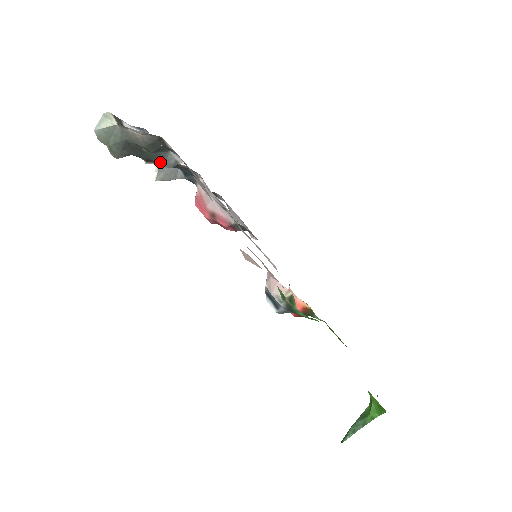
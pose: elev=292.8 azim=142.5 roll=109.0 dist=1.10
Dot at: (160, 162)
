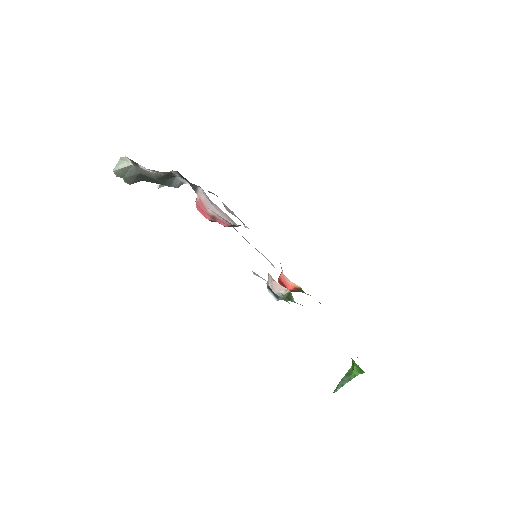
Dot at: (168, 185)
